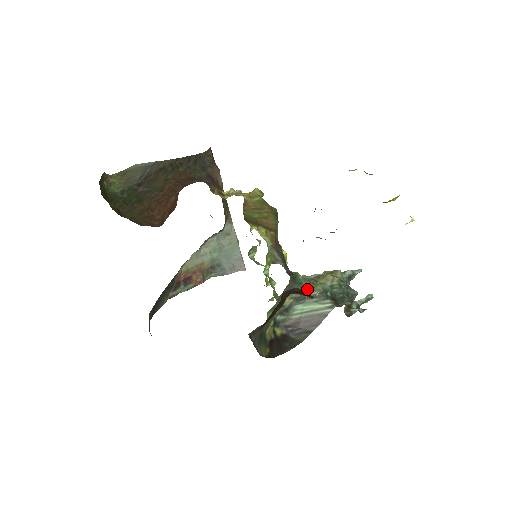
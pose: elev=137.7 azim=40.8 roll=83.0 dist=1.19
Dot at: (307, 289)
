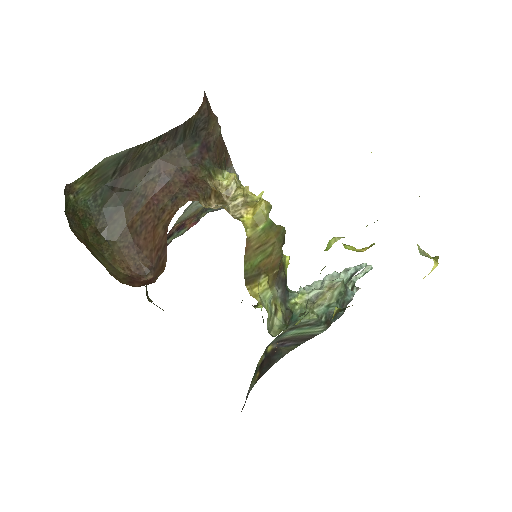
Dot at: (302, 321)
